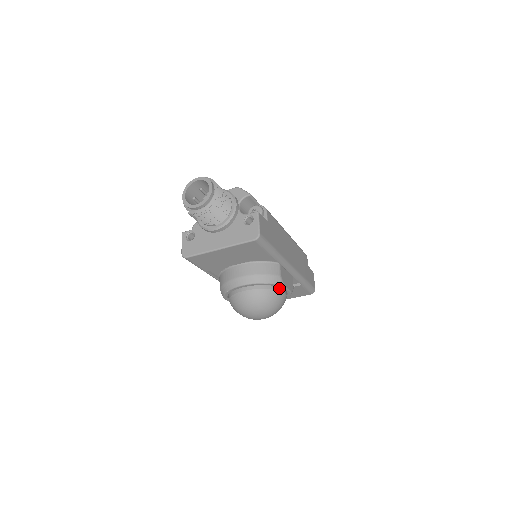
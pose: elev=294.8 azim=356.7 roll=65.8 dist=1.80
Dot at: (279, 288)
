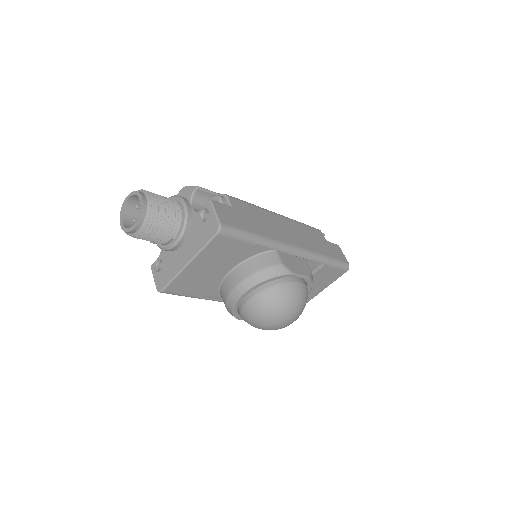
Dot at: (288, 278)
